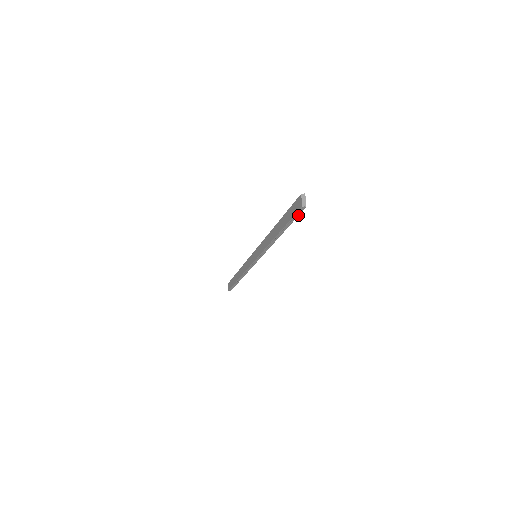
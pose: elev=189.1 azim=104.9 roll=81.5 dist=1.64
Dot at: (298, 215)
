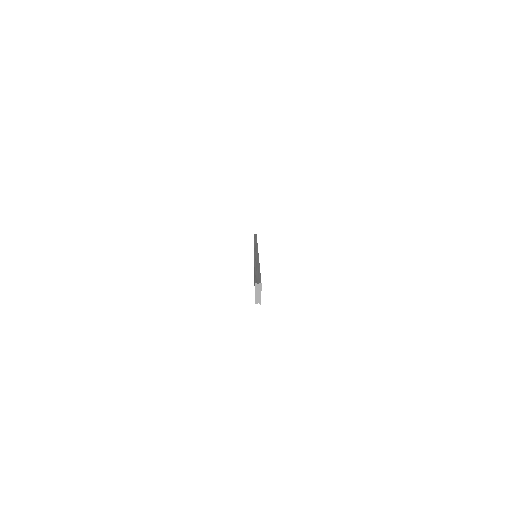
Dot at: occluded
